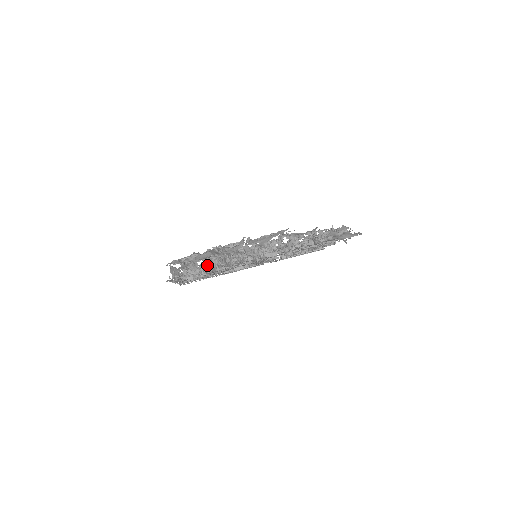
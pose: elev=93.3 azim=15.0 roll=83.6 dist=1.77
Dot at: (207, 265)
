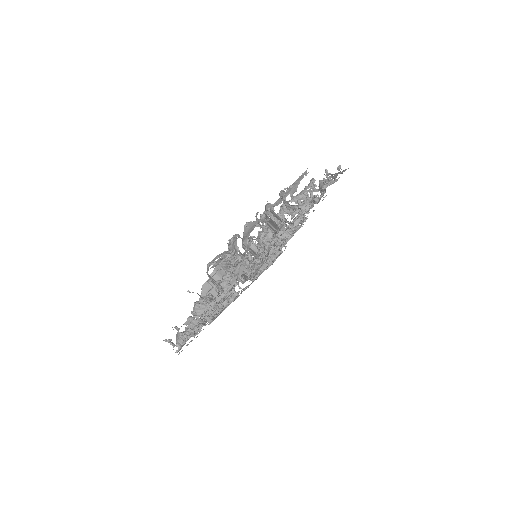
Dot at: occluded
